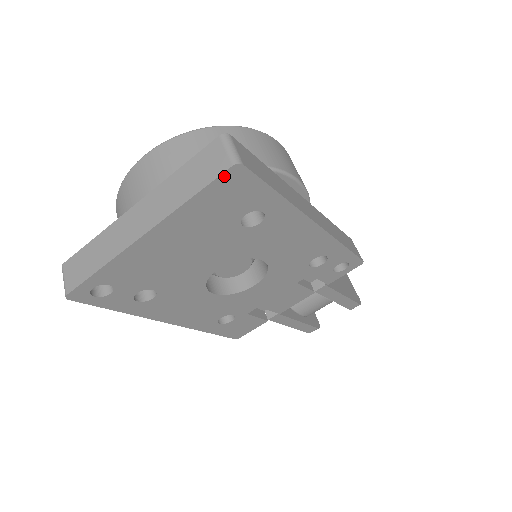
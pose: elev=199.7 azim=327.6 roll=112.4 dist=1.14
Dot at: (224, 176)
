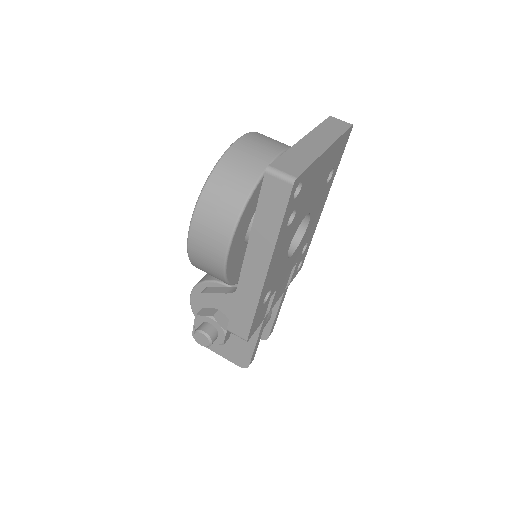
Dot at: (349, 129)
